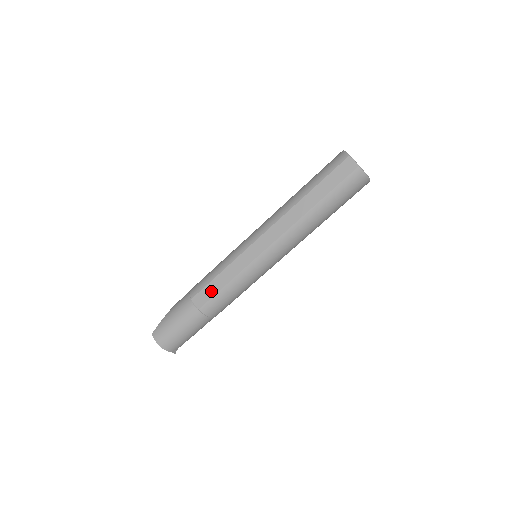
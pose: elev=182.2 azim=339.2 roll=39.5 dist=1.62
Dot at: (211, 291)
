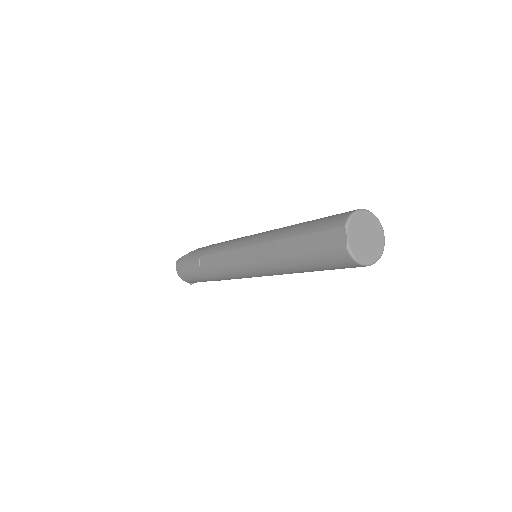
Dot at: (211, 262)
